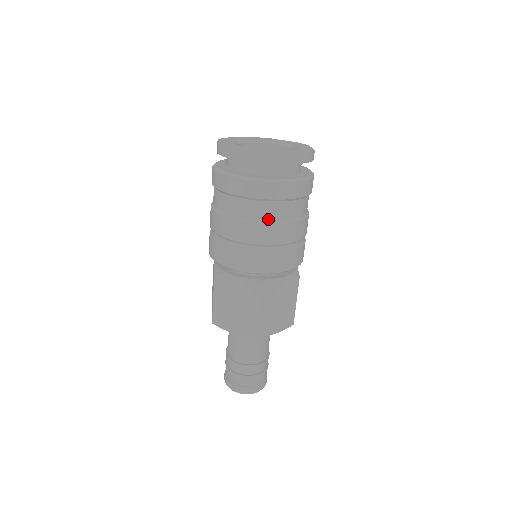
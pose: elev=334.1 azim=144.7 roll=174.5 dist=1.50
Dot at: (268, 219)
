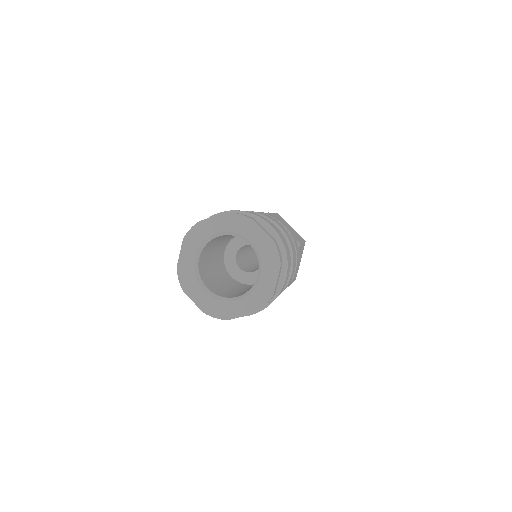
Dot at: occluded
